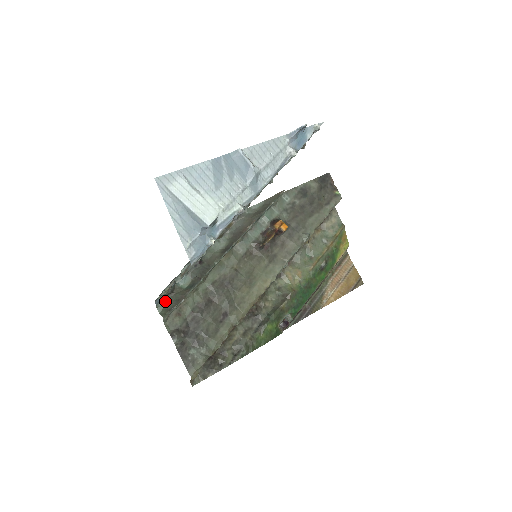
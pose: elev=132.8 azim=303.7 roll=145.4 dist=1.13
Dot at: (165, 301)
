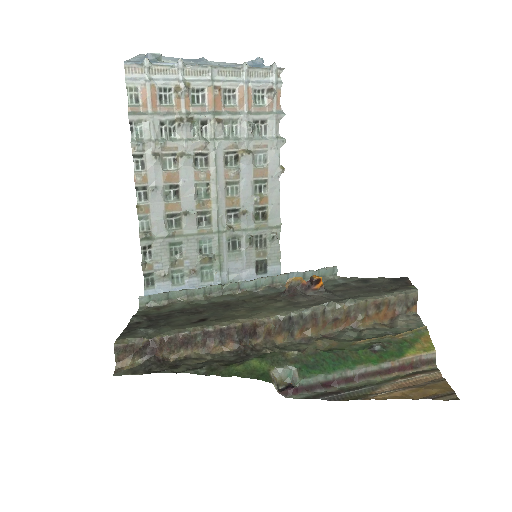
Dot at: occluded
